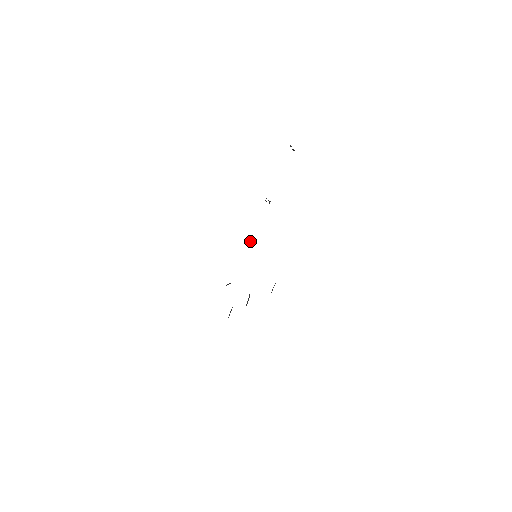
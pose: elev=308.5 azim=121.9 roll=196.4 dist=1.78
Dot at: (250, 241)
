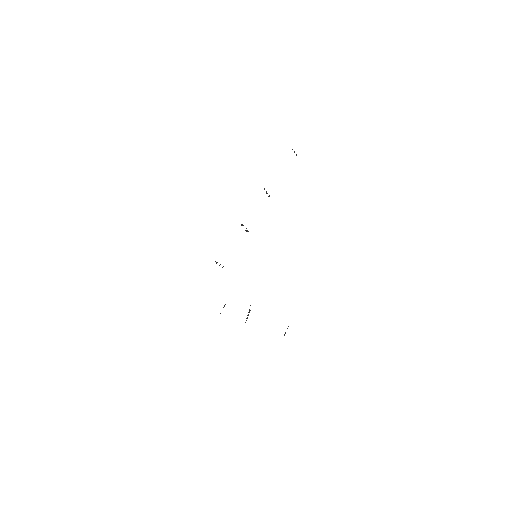
Dot at: (246, 228)
